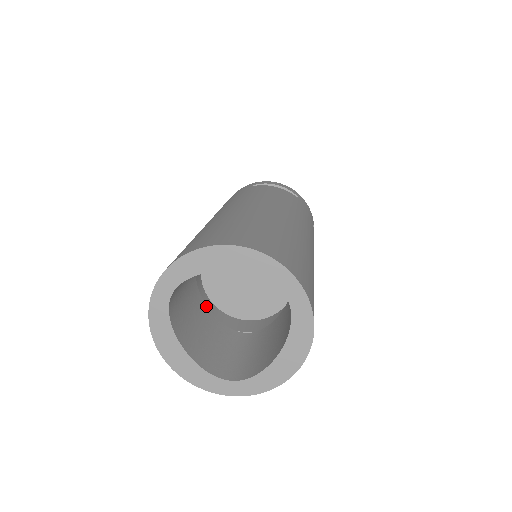
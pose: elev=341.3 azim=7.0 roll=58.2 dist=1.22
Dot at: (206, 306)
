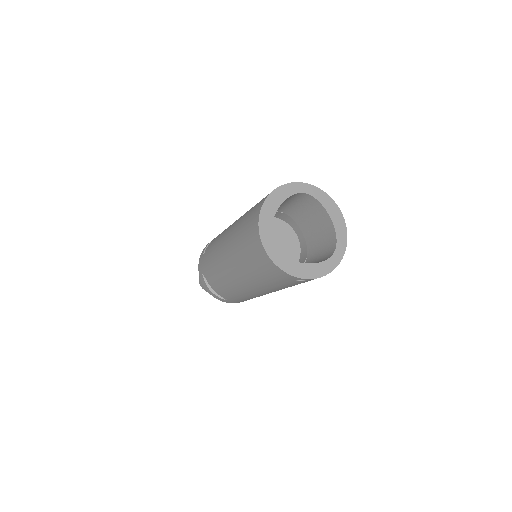
Dot at: occluded
